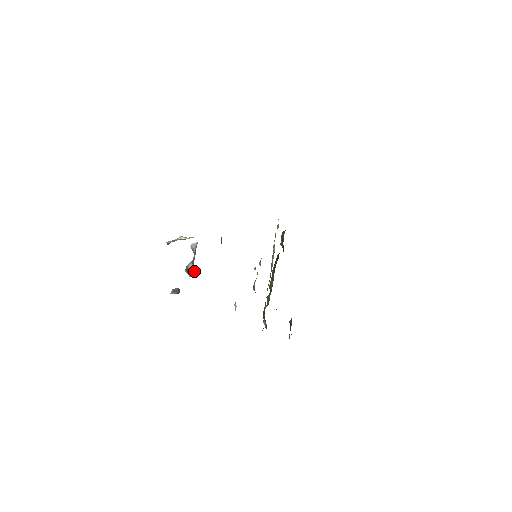
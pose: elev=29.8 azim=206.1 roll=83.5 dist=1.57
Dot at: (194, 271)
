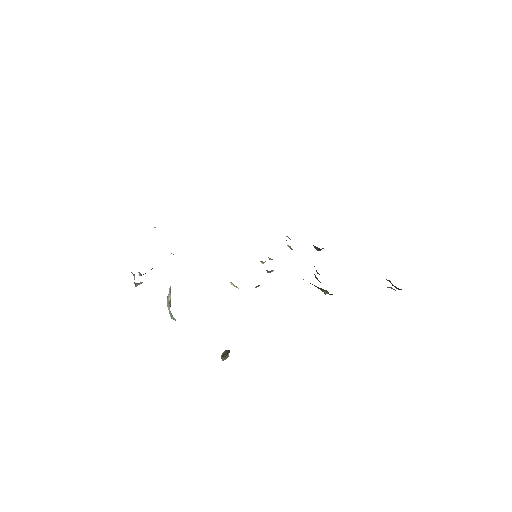
Dot at: (134, 276)
